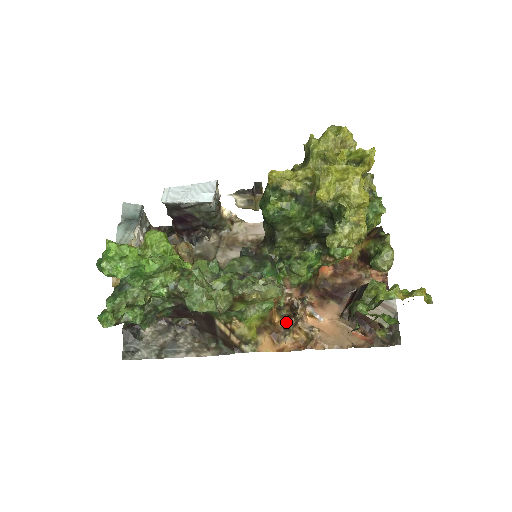
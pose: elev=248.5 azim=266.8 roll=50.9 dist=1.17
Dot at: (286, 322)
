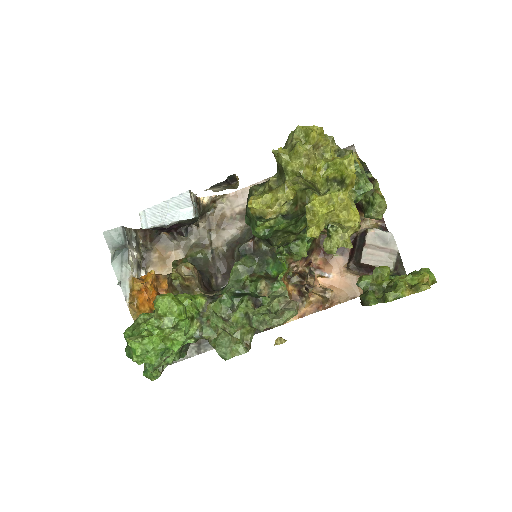
Dot at: (300, 290)
